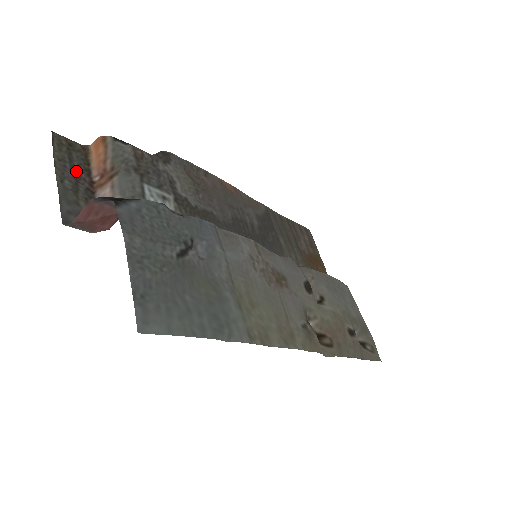
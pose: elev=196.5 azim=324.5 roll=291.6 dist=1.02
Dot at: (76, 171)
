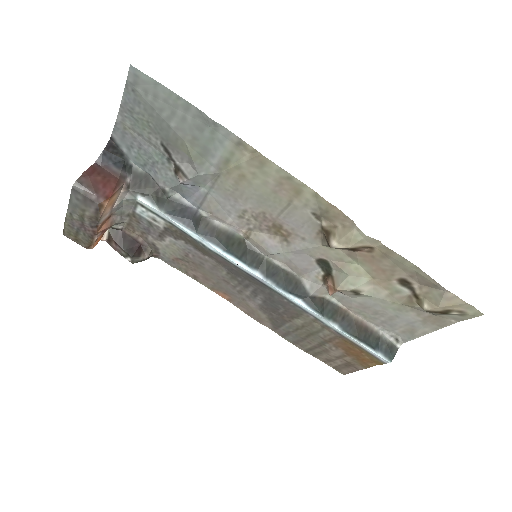
Dot at: (82, 230)
